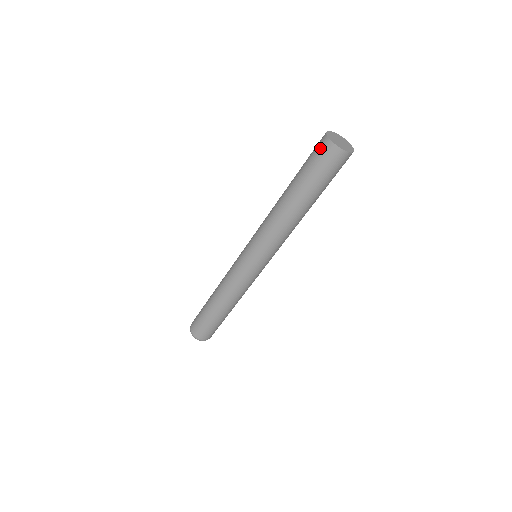
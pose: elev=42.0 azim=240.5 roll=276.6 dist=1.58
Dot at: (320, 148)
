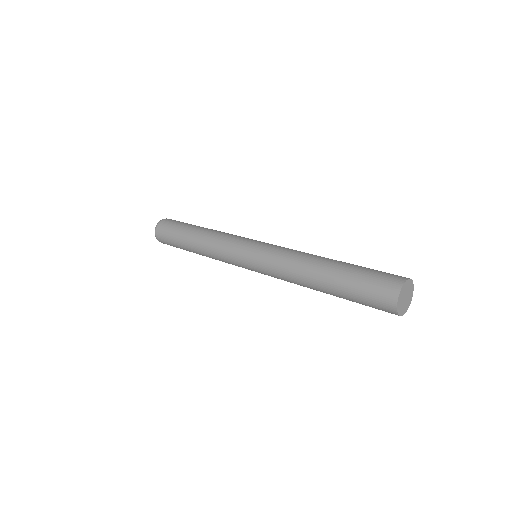
Dot at: (383, 294)
